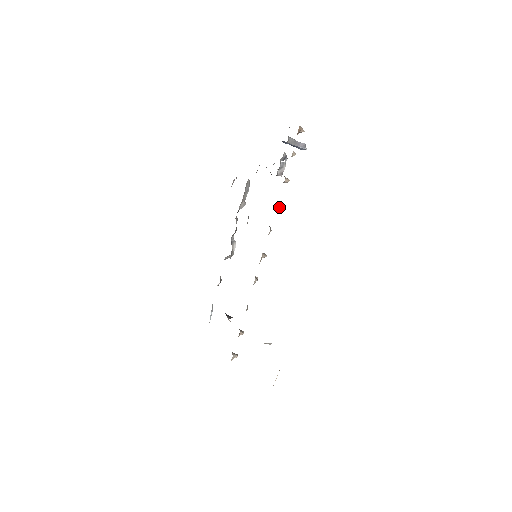
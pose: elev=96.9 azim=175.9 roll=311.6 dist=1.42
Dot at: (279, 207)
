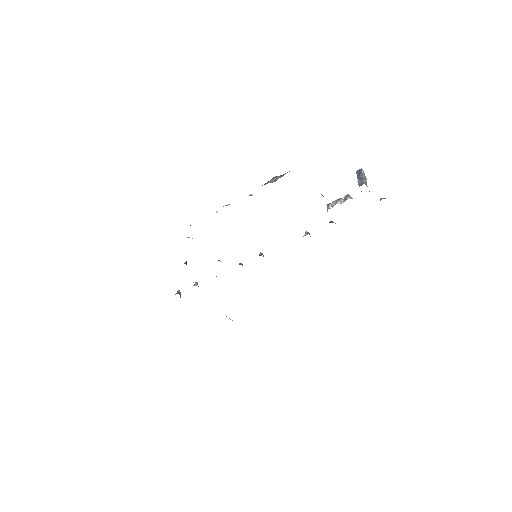
Dot at: occluded
